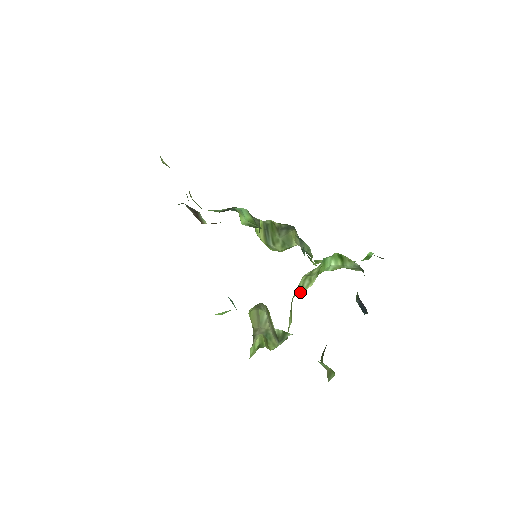
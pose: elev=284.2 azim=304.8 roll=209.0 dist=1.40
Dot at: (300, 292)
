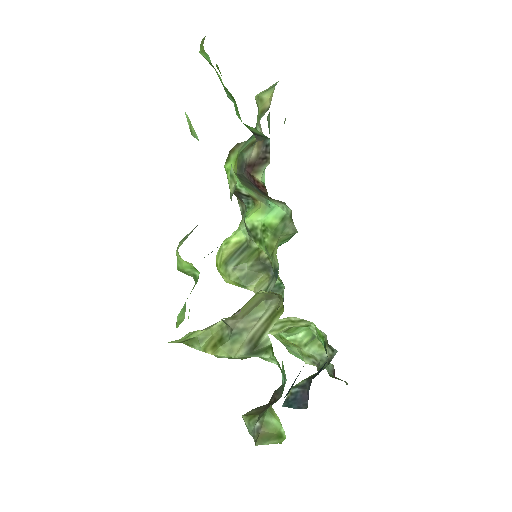
Dot at: occluded
